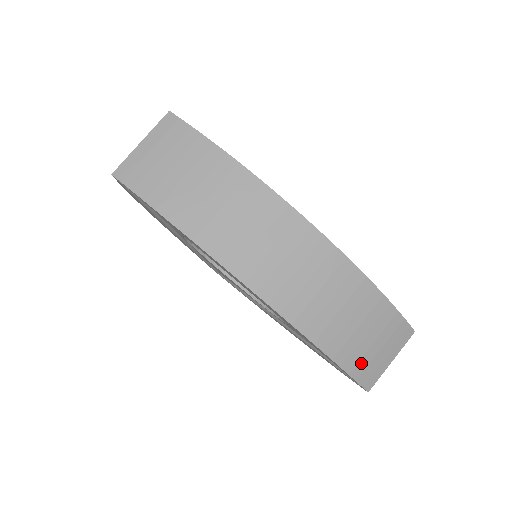
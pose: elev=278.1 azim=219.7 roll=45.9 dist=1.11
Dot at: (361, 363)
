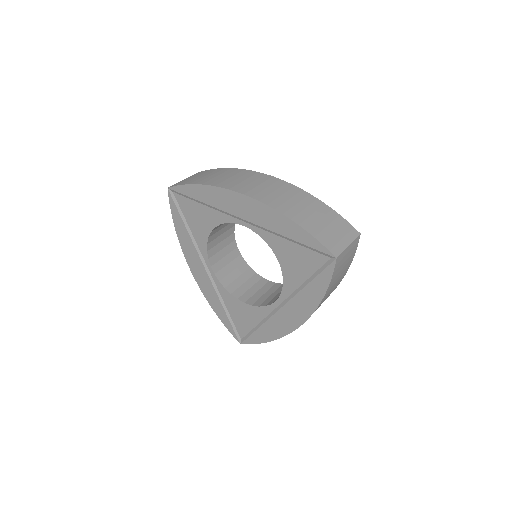
Dot at: (322, 234)
